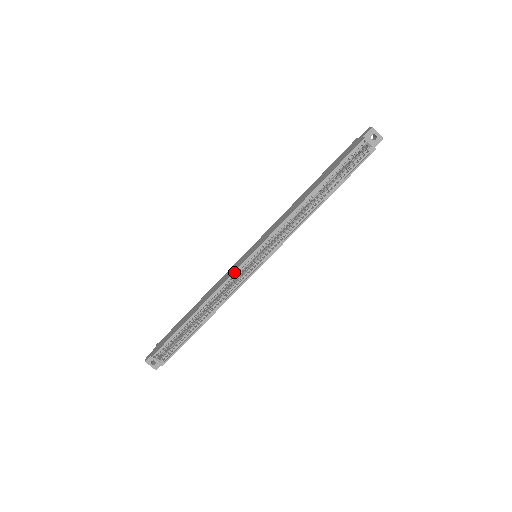
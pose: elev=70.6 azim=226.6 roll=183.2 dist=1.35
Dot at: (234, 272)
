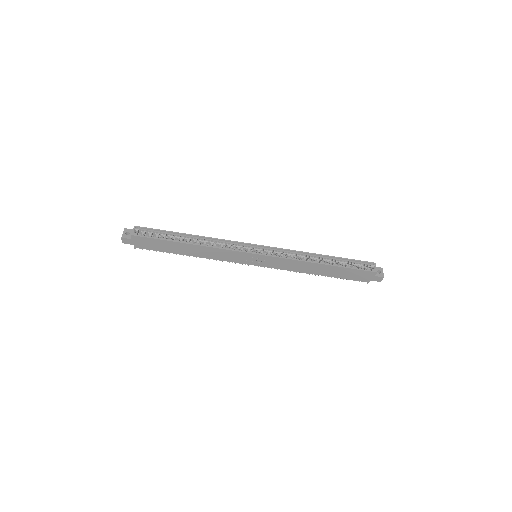
Dot at: (239, 242)
